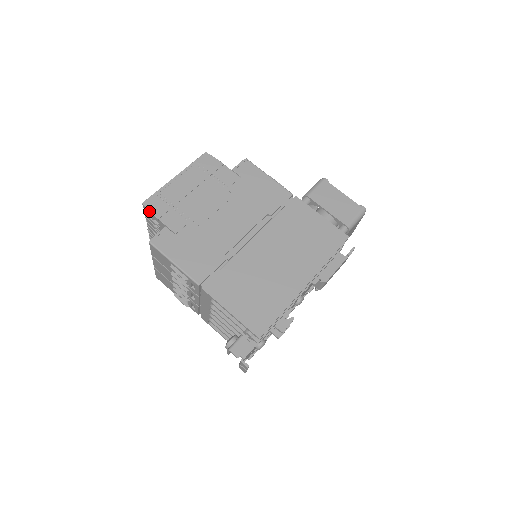
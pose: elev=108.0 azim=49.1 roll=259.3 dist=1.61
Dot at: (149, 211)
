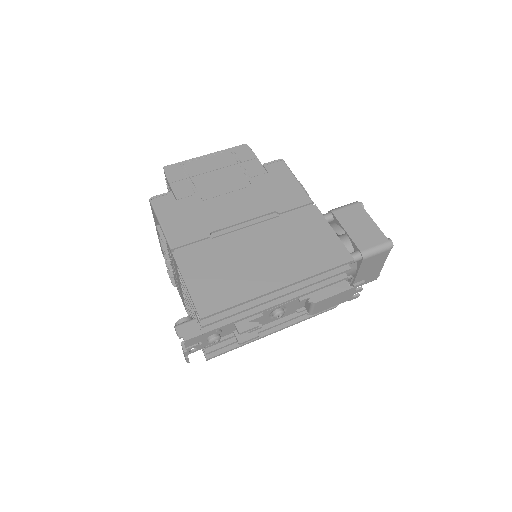
Dot at: (165, 175)
